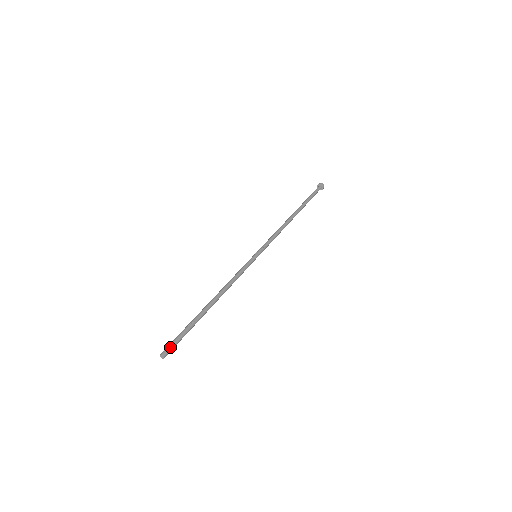
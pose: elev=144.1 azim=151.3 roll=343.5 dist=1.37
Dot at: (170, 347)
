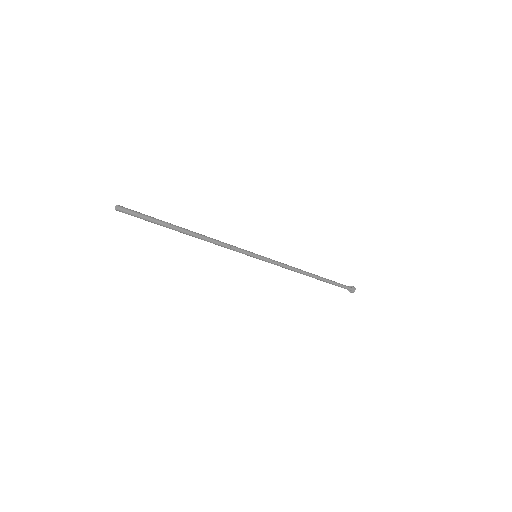
Dot at: (129, 209)
